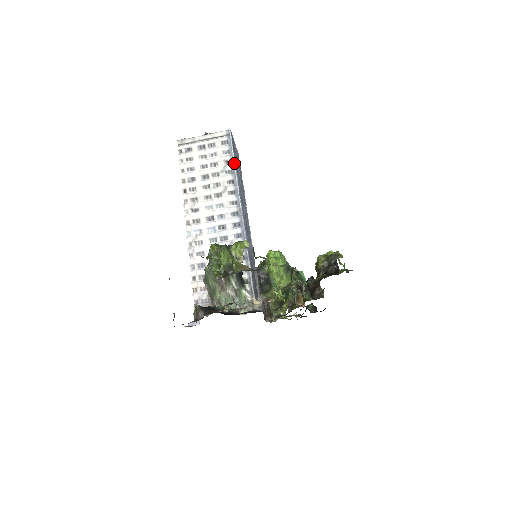
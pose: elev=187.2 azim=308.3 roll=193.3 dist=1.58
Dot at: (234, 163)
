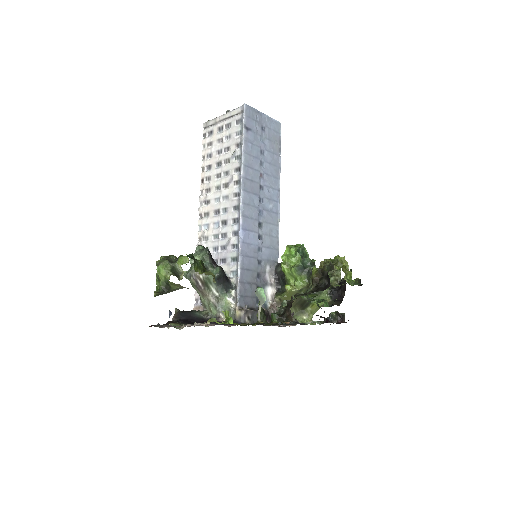
Dot at: (242, 147)
